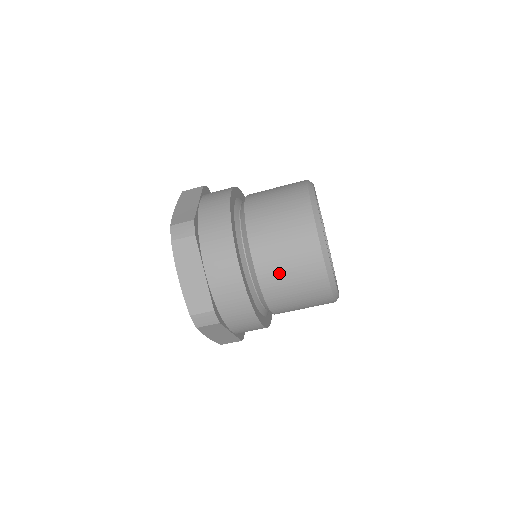
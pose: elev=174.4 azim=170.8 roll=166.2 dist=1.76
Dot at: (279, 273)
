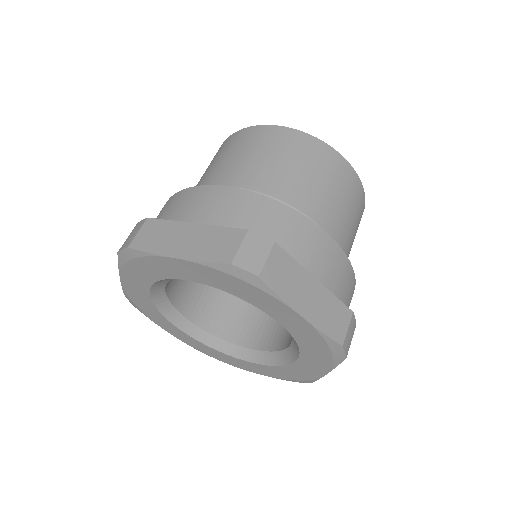
Dot at: (344, 221)
